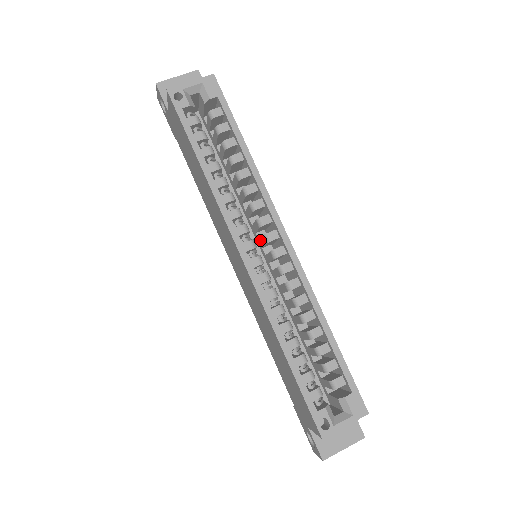
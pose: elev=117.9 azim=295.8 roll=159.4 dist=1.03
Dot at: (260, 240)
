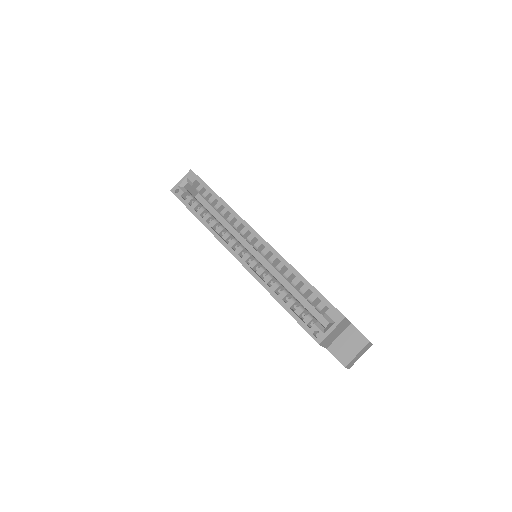
Dot at: occluded
